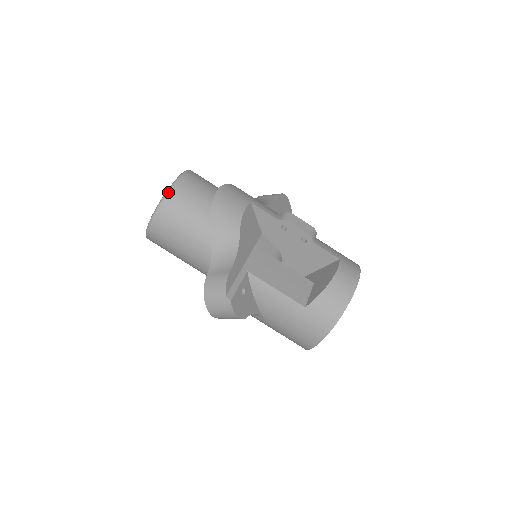
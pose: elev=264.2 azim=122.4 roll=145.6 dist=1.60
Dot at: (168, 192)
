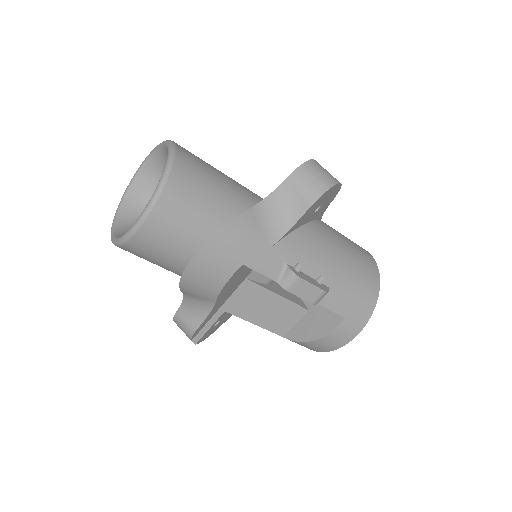
Dot at: (124, 242)
